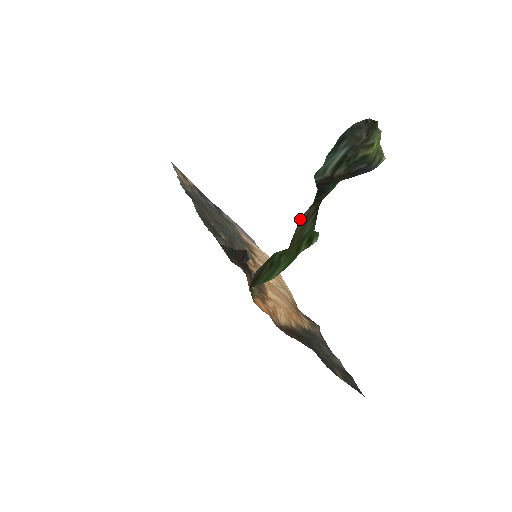
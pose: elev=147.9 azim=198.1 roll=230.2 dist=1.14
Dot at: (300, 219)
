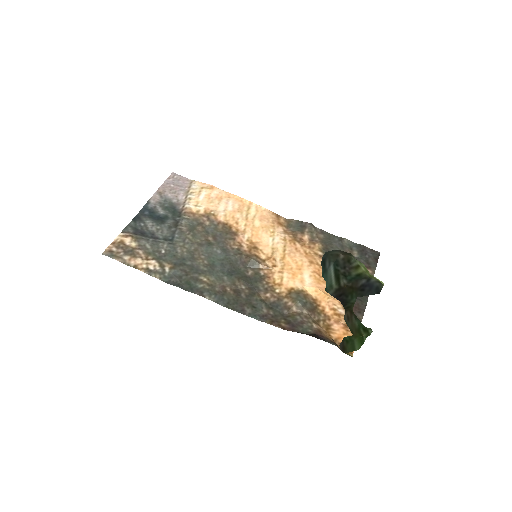
Dot at: occluded
